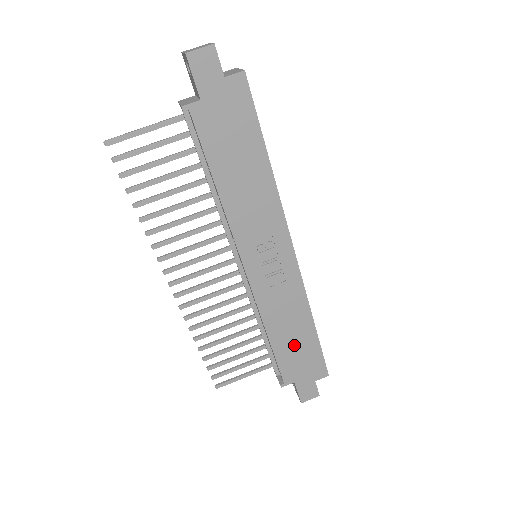
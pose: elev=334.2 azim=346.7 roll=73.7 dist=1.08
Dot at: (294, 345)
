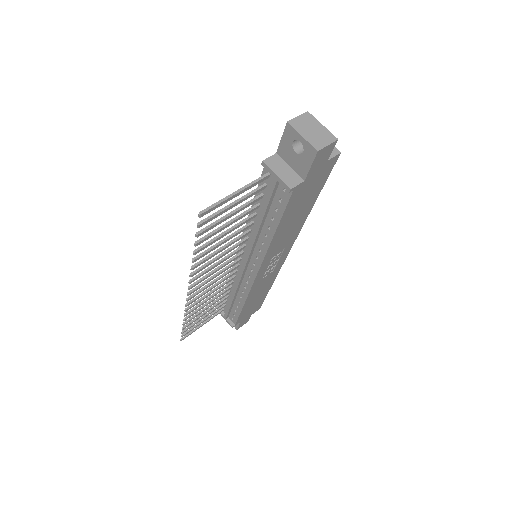
Dot at: (254, 303)
